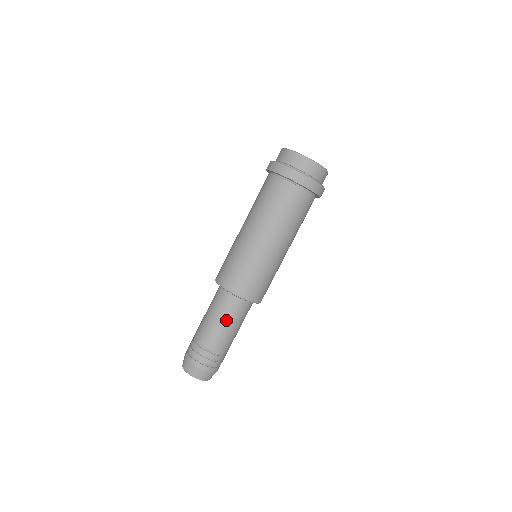
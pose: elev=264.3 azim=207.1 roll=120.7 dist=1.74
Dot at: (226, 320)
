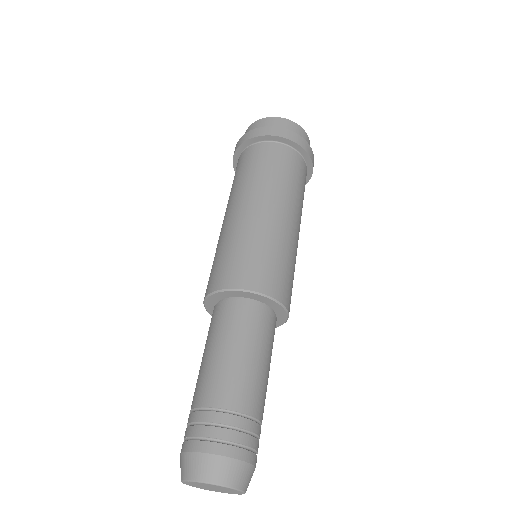
Dot at: (212, 342)
